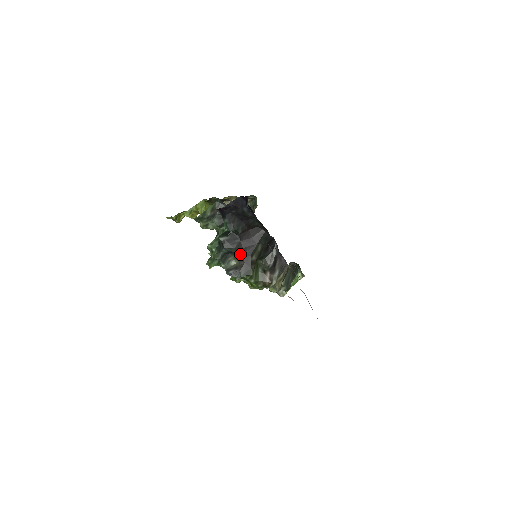
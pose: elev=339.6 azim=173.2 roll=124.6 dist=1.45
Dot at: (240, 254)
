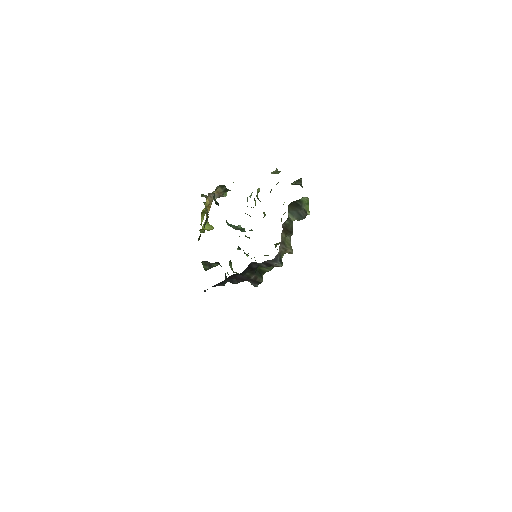
Dot at: occluded
